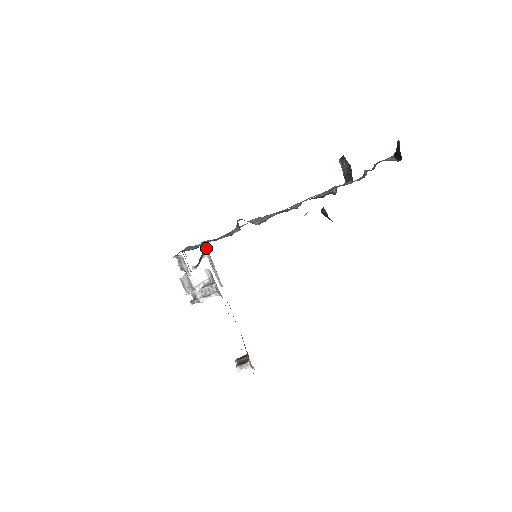
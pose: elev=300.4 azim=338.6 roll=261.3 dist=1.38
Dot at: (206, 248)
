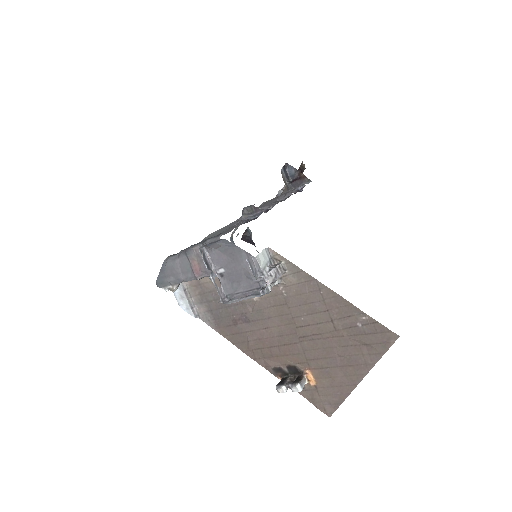
Dot at: occluded
